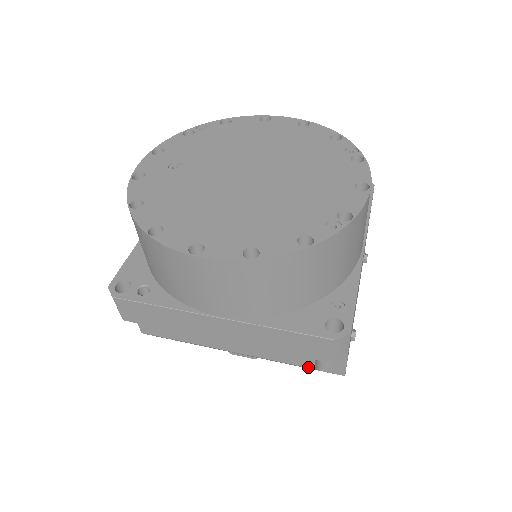
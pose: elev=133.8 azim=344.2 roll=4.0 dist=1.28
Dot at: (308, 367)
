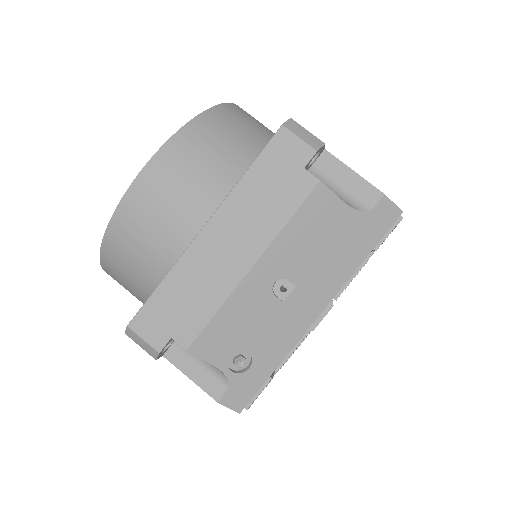
Dot at: (314, 186)
